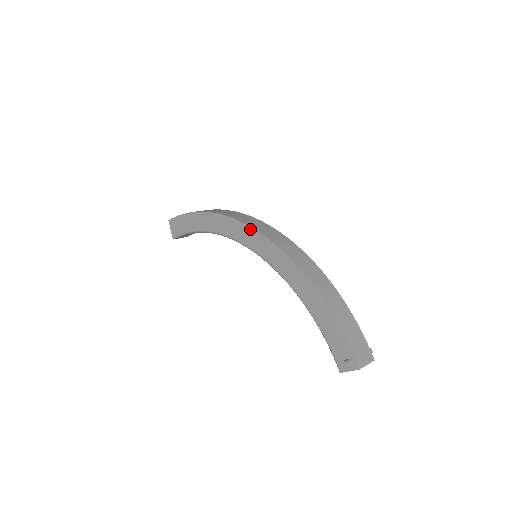
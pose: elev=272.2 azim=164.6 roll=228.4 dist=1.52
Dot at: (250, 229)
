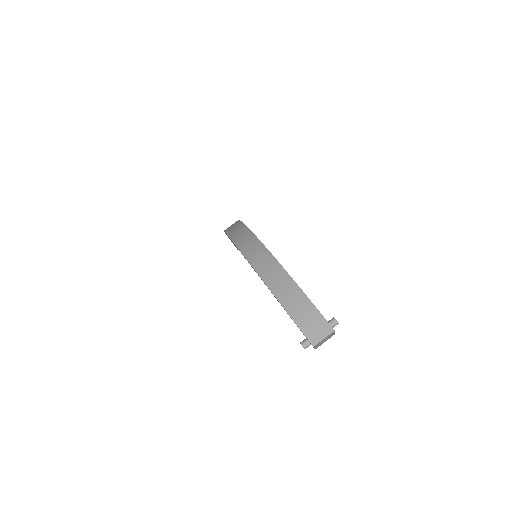
Dot at: occluded
